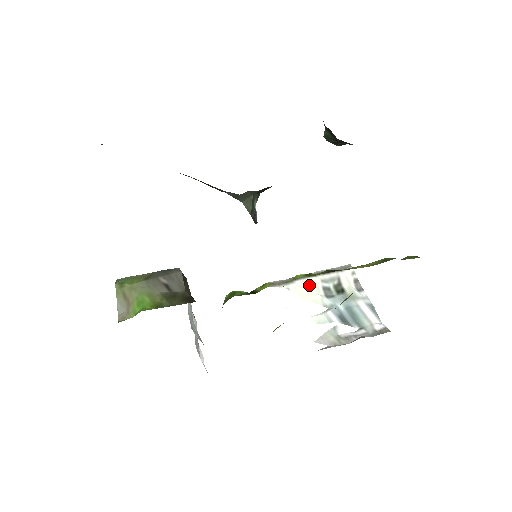
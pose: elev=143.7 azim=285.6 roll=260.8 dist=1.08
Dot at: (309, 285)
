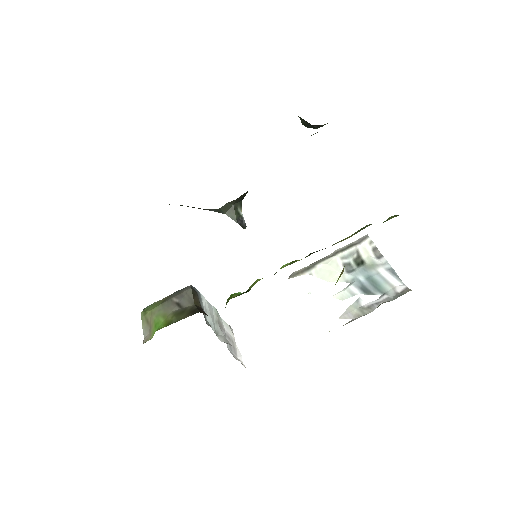
Dot at: (329, 266)
